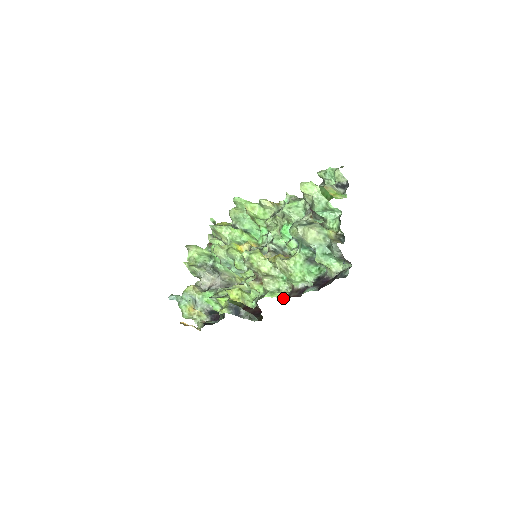
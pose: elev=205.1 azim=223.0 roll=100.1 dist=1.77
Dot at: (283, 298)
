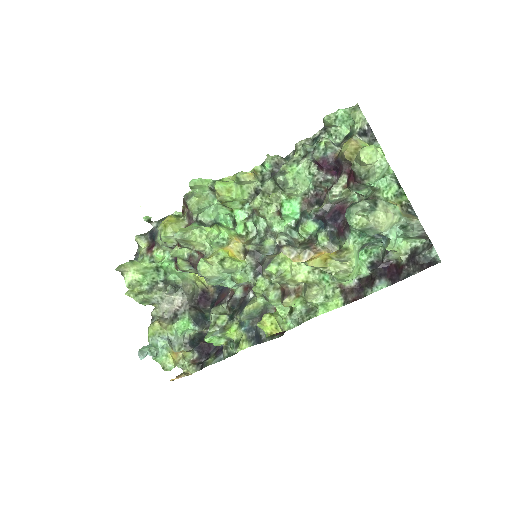
Dot at: (341, 306)
